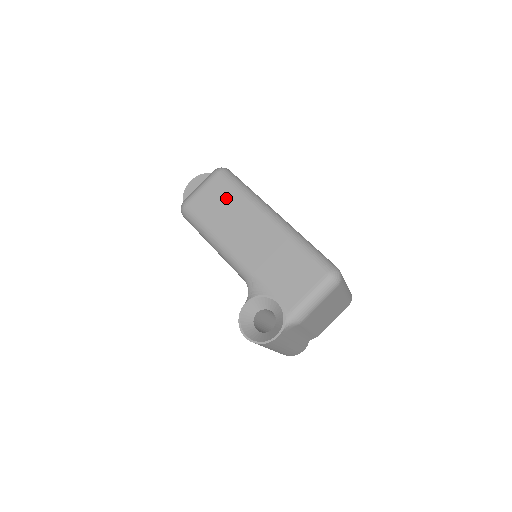
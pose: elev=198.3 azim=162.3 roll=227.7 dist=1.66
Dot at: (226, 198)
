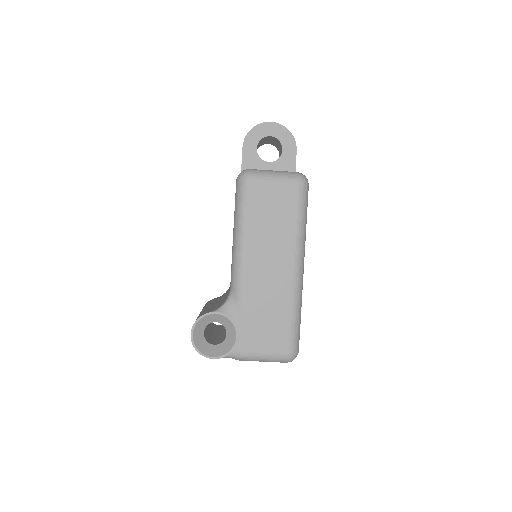
Dot at: (283, 213)
